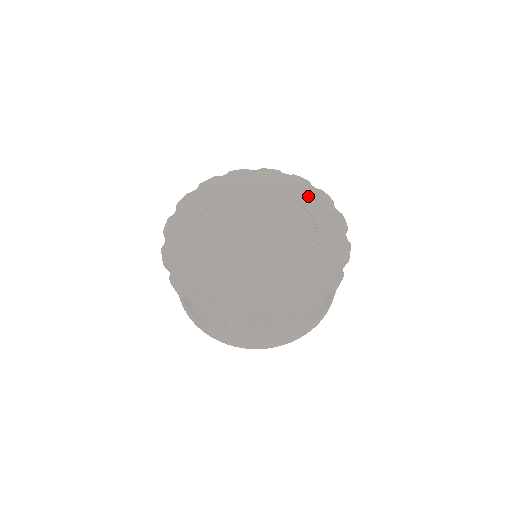
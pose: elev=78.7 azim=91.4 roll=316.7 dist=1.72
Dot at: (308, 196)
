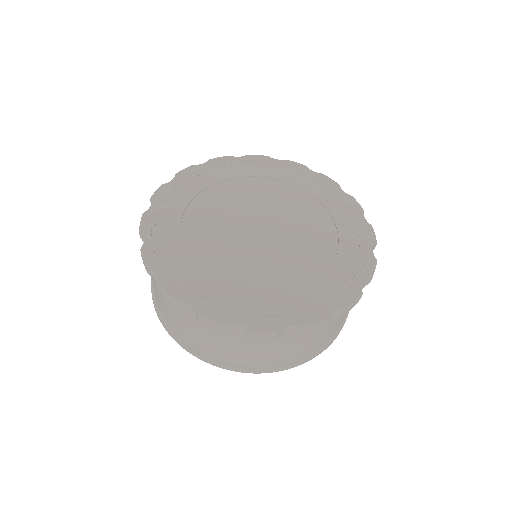
Dot at: (335, 199)
